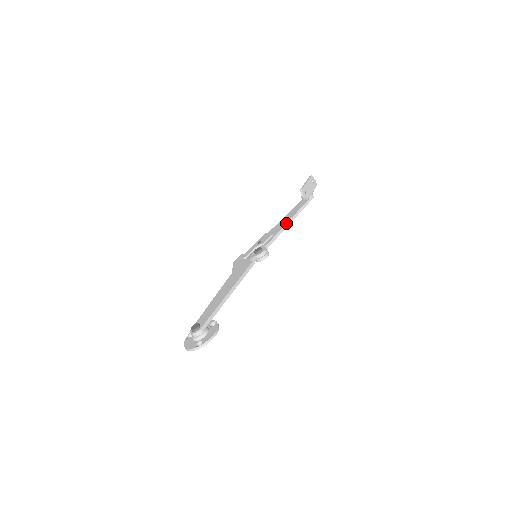
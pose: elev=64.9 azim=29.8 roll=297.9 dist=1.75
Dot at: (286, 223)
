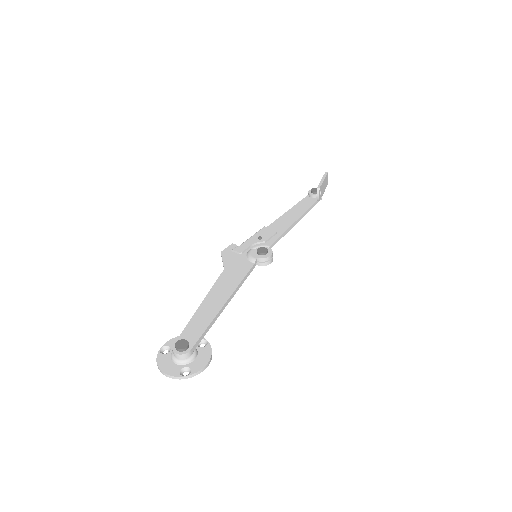
Dot at: (293, 223)
